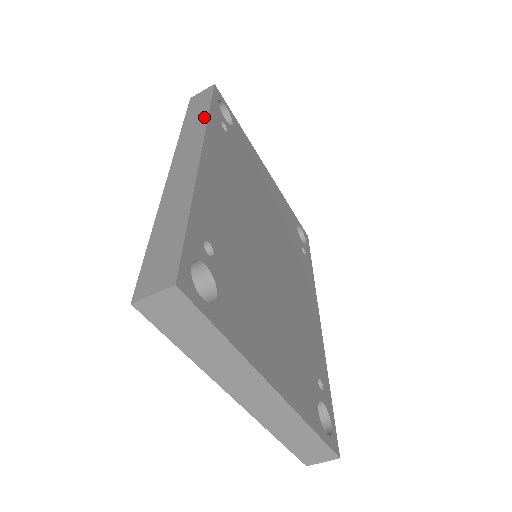
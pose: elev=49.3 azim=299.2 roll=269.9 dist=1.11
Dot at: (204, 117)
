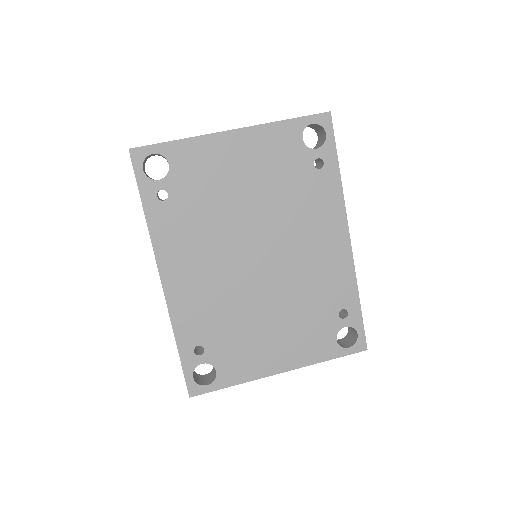
Dot at: (146, 220)
